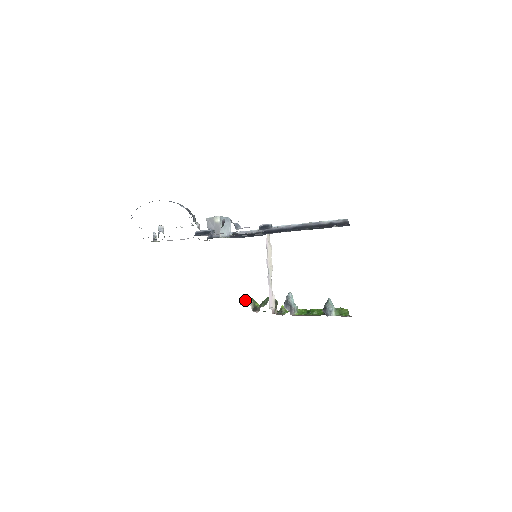
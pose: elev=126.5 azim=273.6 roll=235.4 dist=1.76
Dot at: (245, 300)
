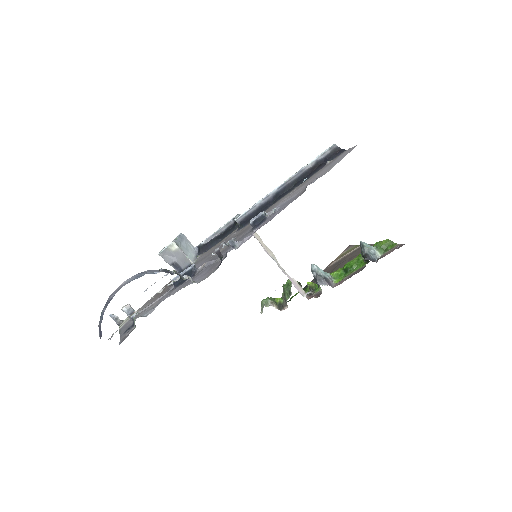
Dot at: (263, 306)
